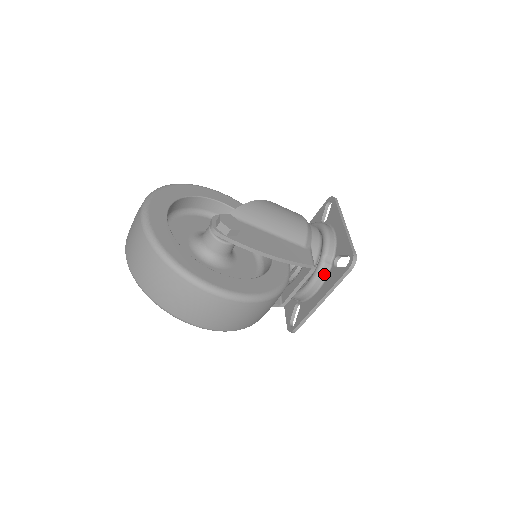
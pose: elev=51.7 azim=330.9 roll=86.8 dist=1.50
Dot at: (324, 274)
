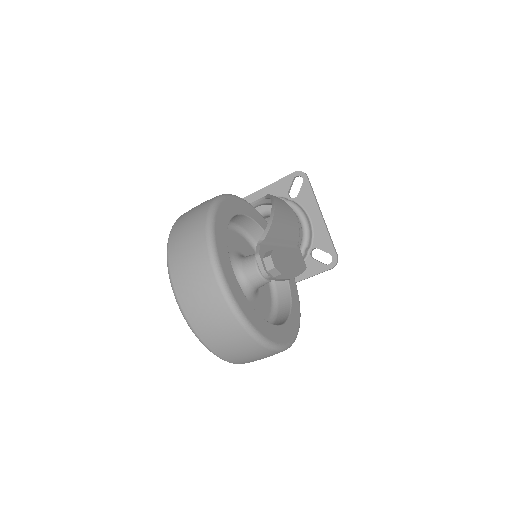
Dot at: occluded
